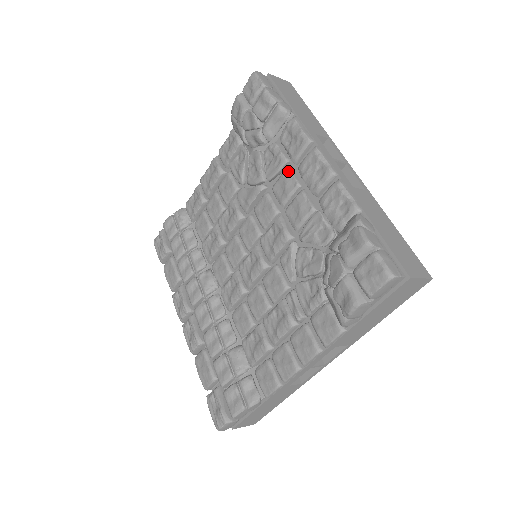
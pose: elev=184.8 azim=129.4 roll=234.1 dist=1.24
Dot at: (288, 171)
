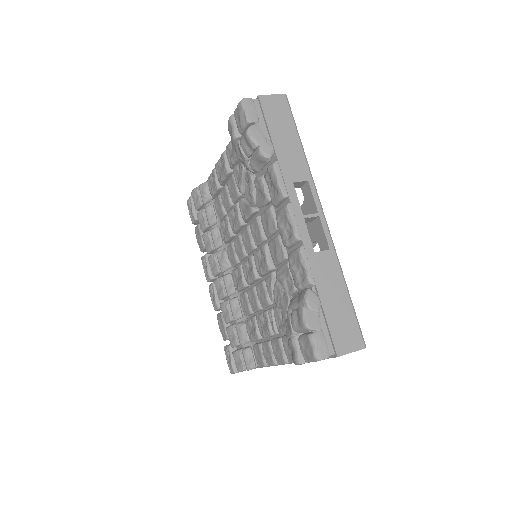
Dot at: (270, 211)
